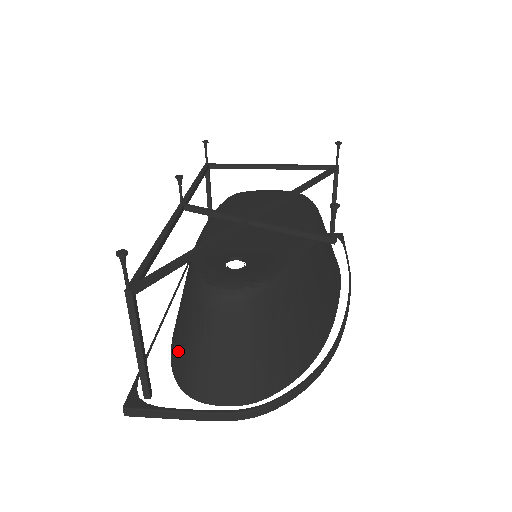
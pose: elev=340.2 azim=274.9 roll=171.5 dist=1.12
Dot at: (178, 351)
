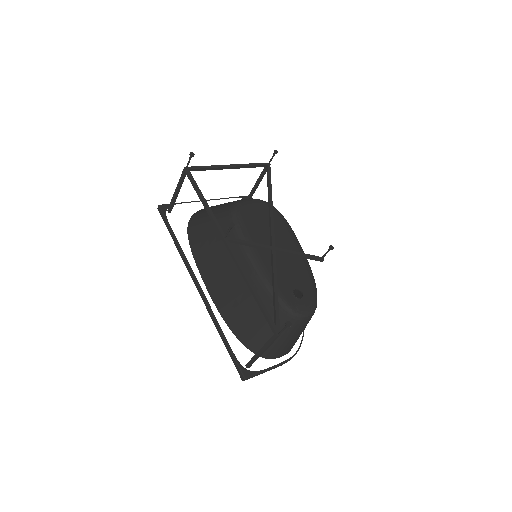
Dot at: (256, 338)
